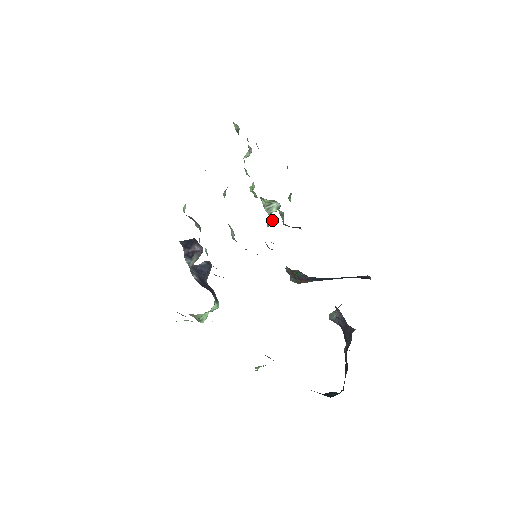
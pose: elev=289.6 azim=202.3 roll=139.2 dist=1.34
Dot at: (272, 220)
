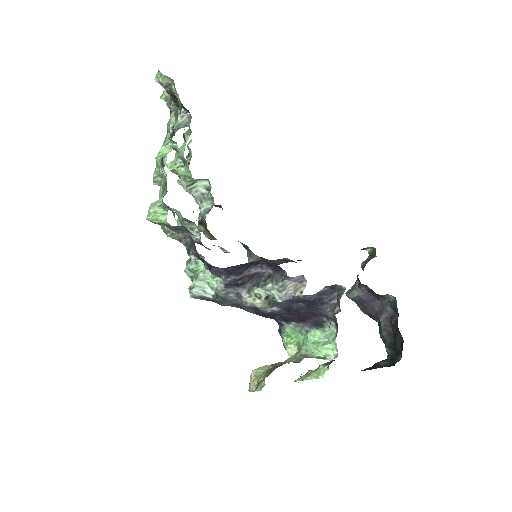
Dot at: (209, 204)
